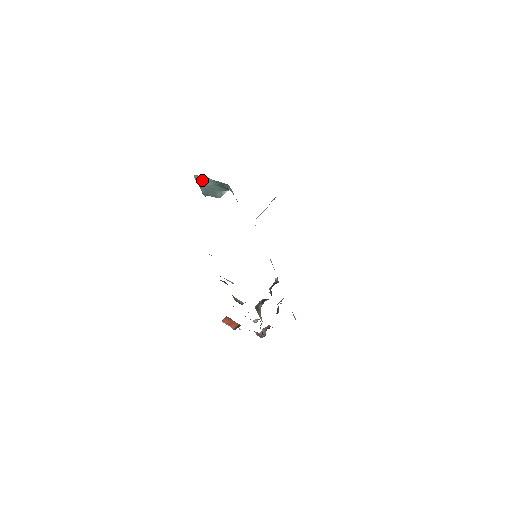
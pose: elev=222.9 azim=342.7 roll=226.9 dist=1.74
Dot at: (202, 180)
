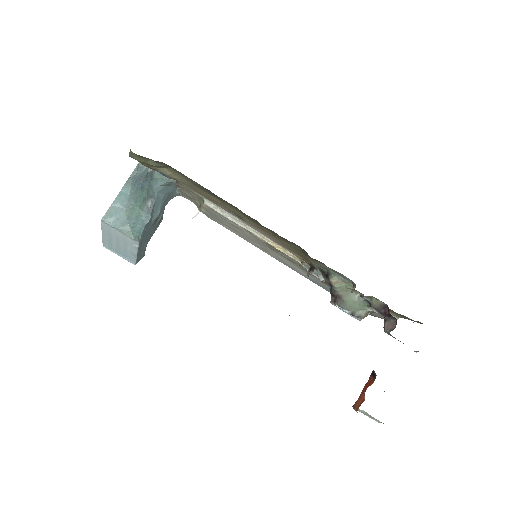
Dot at: (115, 210)
